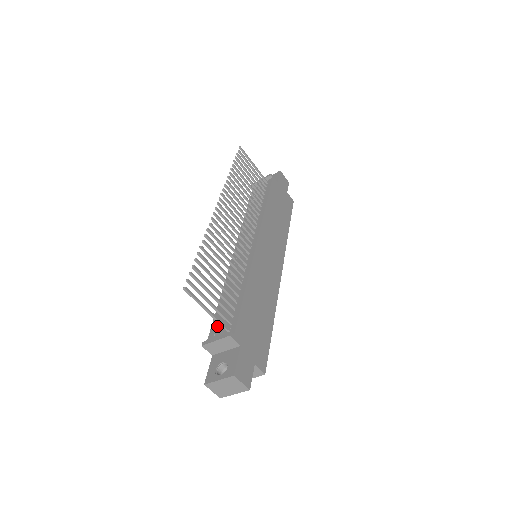
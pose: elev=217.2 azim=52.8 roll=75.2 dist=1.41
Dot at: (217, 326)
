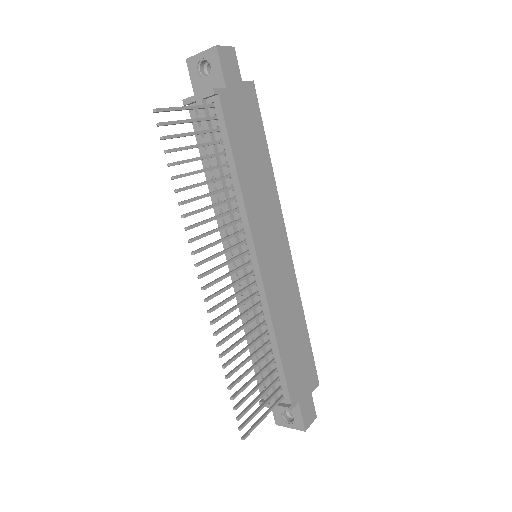
Dot at: occluded
